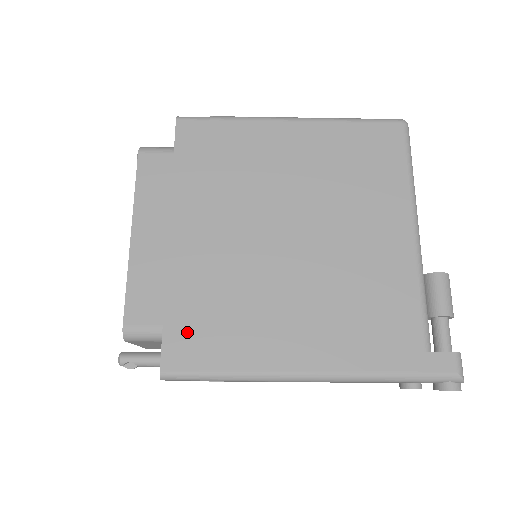
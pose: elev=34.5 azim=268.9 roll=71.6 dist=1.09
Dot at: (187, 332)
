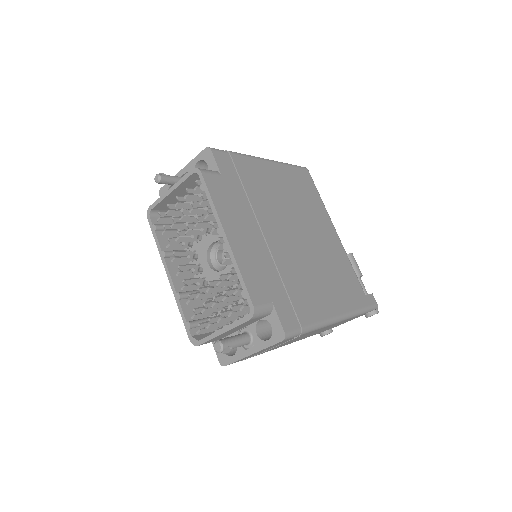
Dot at: (284, 303)
